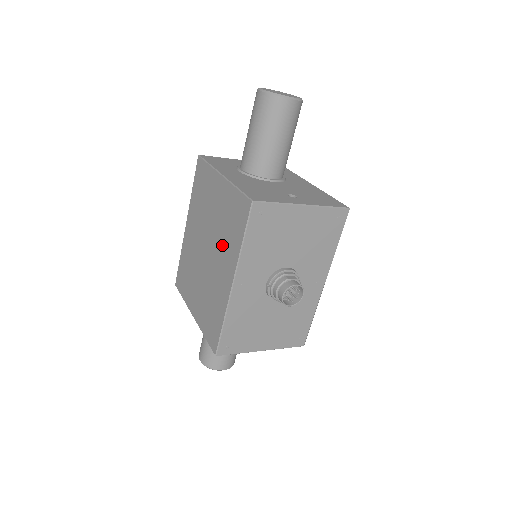
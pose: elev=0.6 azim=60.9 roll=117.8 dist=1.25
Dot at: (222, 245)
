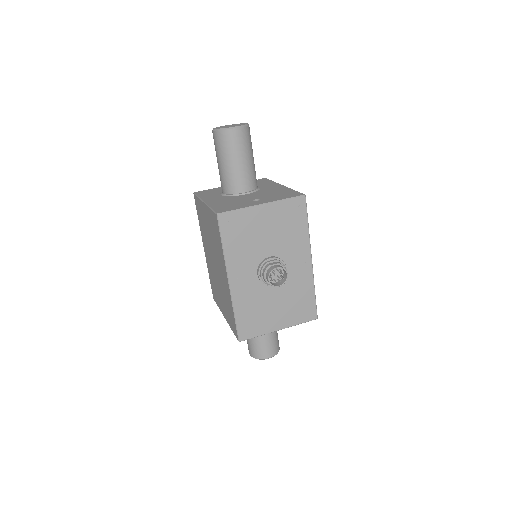
Dot at: (217, 254)
